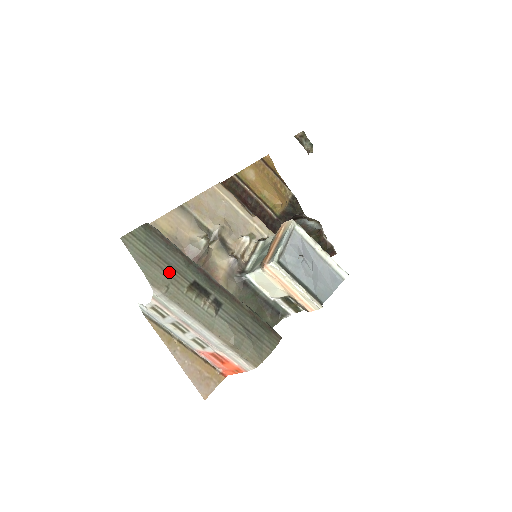
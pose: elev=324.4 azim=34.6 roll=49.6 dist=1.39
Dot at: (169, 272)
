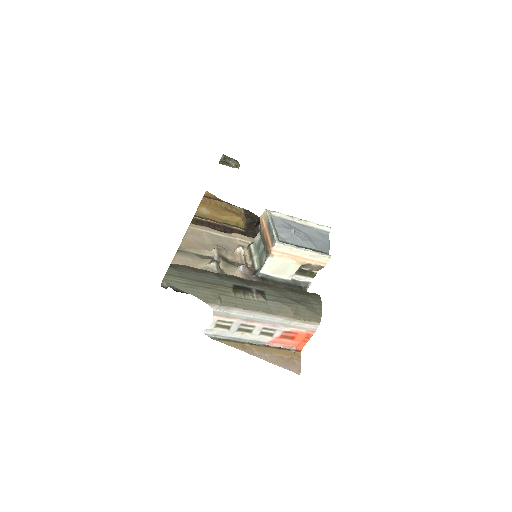
Dot at: (213, 288)
